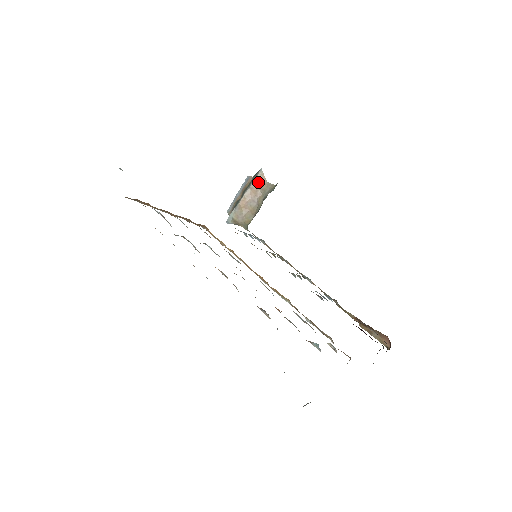
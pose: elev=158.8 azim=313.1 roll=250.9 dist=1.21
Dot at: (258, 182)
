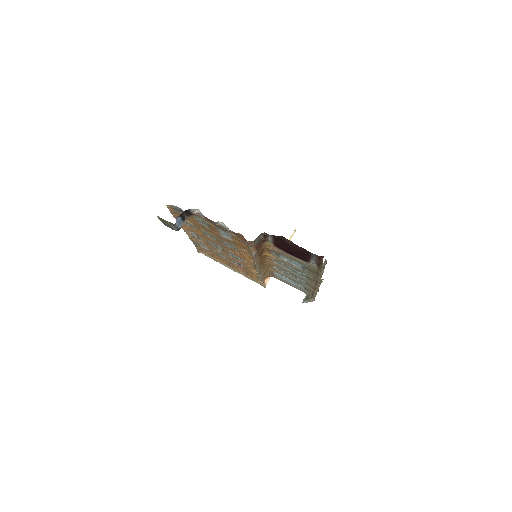
Dot at: (323, 266)
